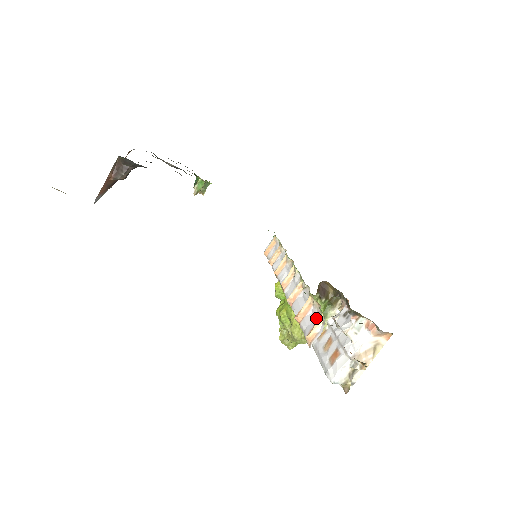
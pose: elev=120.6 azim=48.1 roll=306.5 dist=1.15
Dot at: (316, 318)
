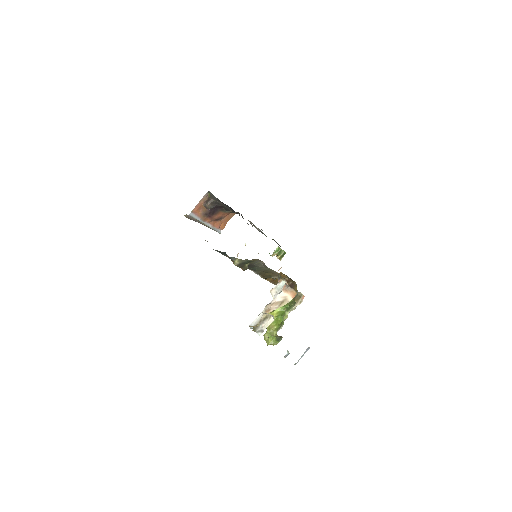
Dot at: occluded
